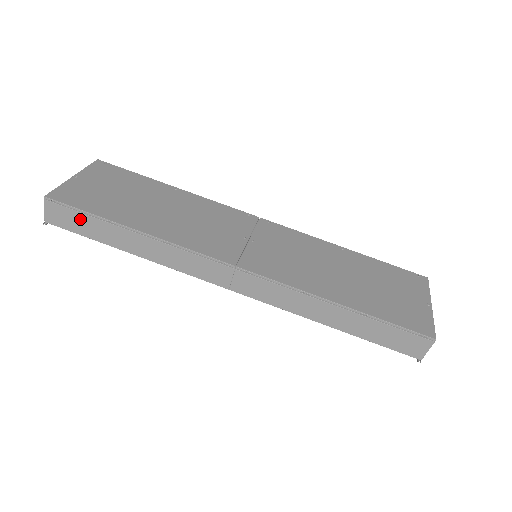
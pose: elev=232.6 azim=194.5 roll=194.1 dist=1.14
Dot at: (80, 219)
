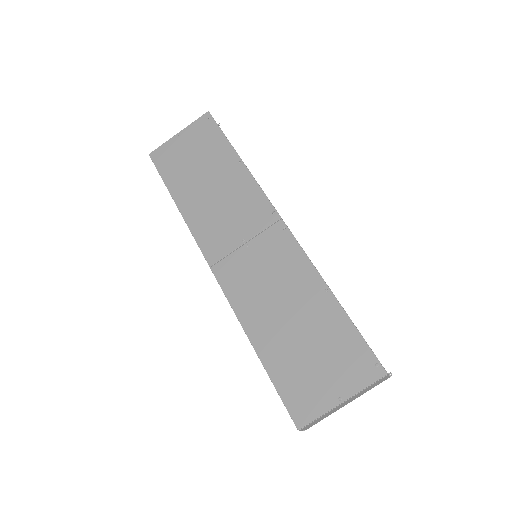
Dot at: occluded
